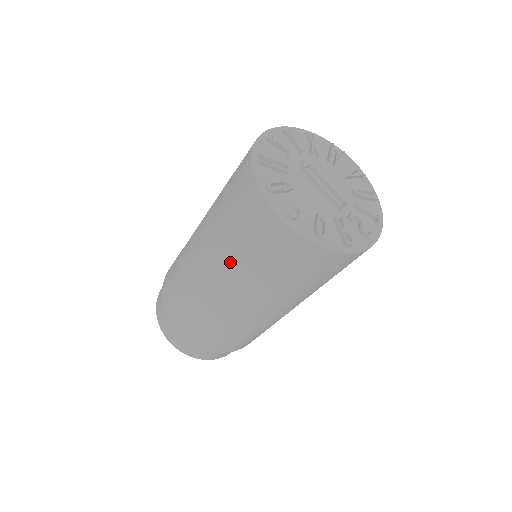
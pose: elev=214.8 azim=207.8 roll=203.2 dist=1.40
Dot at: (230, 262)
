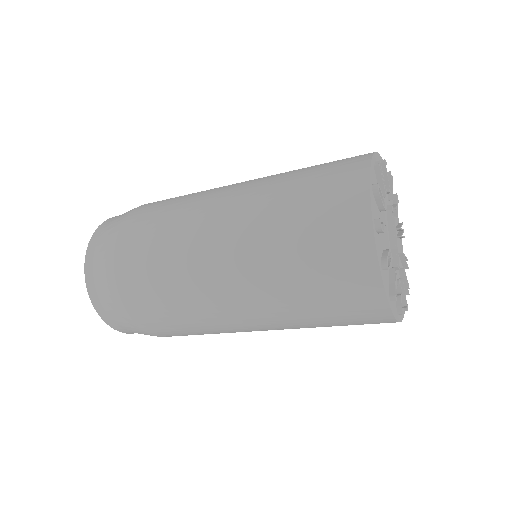
Dot at: (265, 225)
